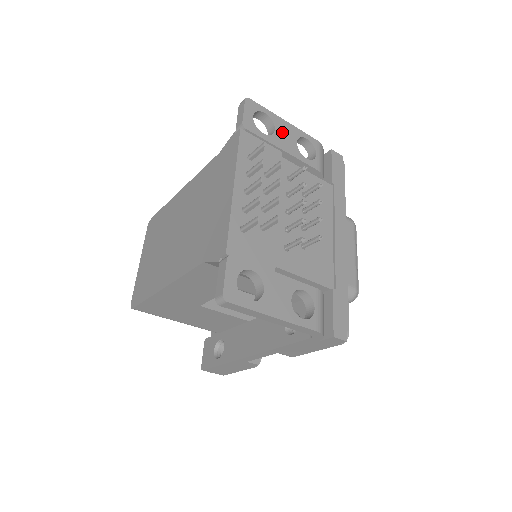
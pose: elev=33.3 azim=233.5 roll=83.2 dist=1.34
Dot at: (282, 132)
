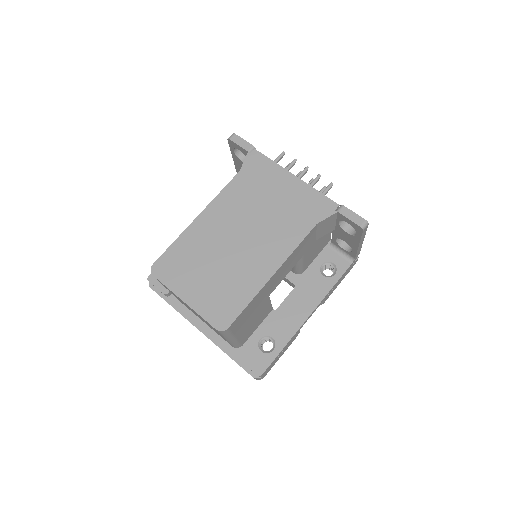
Dot at: occluded
